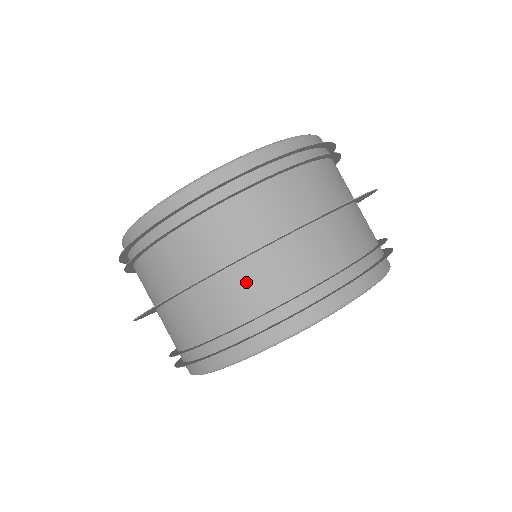
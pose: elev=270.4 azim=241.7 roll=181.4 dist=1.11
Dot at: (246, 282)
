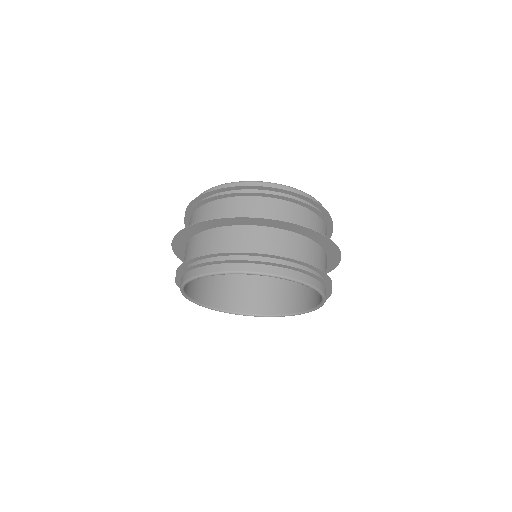
Dot at: (243, 236)
